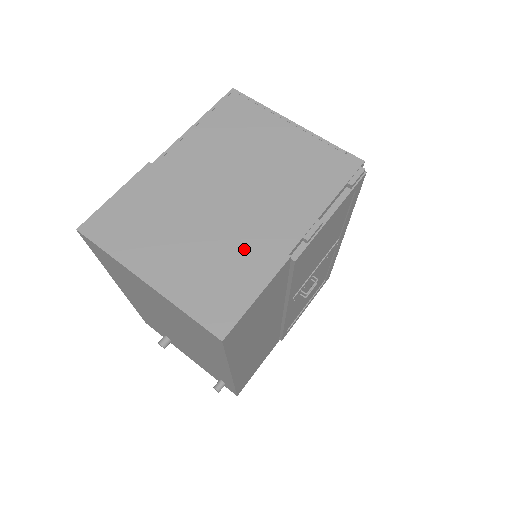
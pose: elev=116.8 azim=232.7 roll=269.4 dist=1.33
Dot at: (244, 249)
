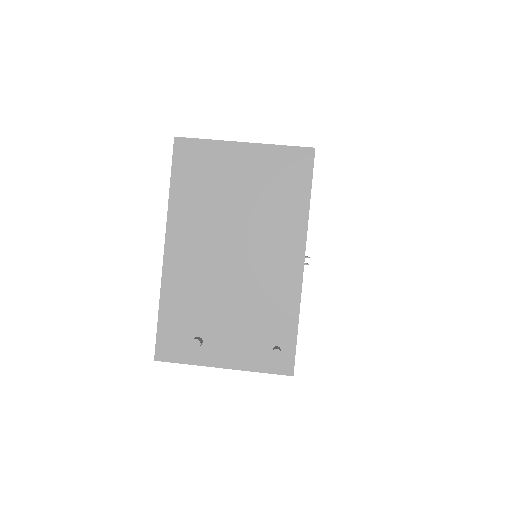
Dot at: occluded
